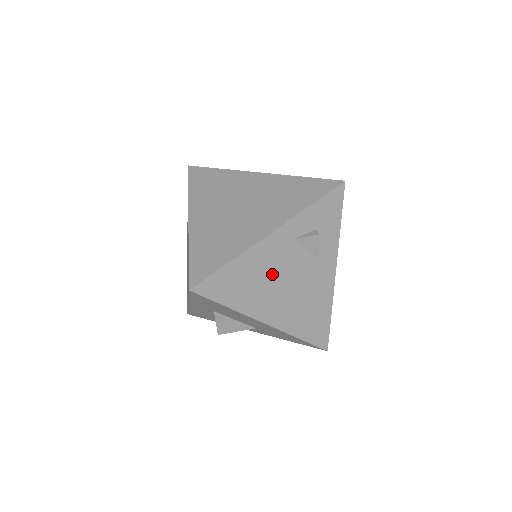
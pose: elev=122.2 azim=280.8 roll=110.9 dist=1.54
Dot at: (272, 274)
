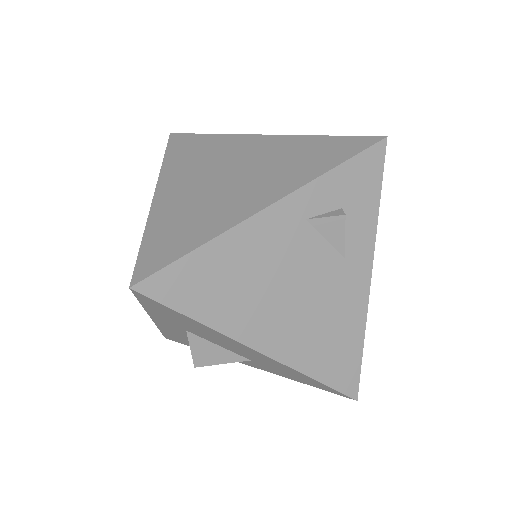
Dot at: (269, 273)
